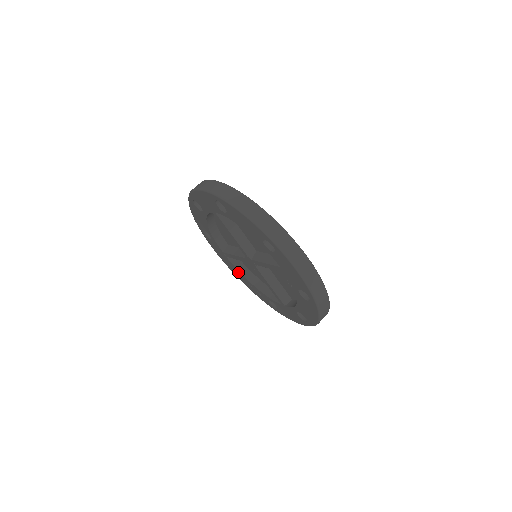
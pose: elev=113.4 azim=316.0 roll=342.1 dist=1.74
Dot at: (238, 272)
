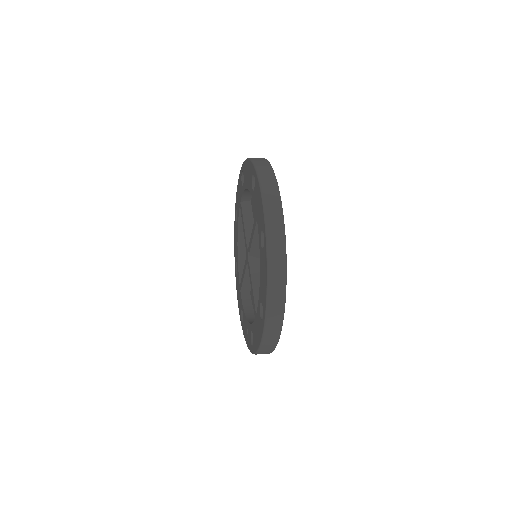
Dot at: occluded
